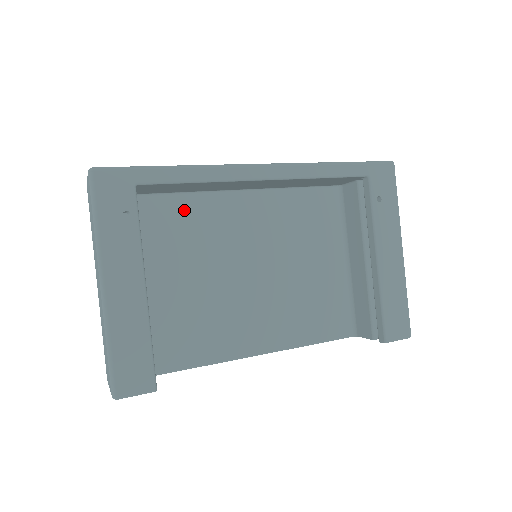
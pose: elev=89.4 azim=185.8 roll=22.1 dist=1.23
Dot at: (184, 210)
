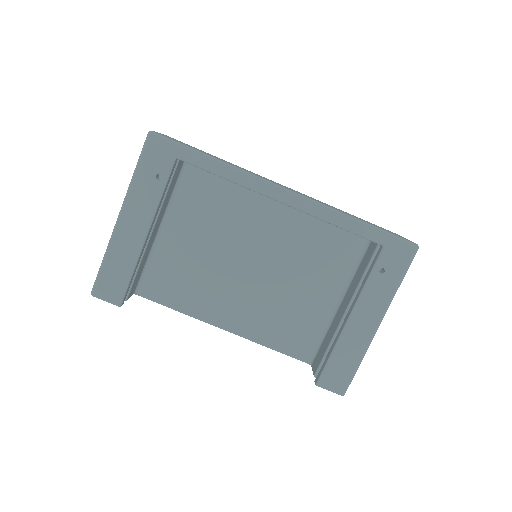
Dot at: (221, 191)
